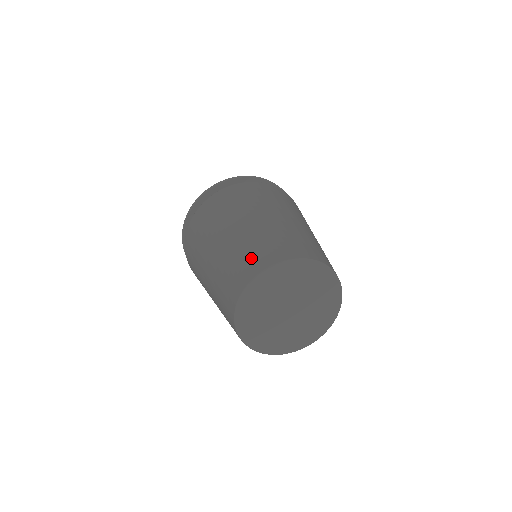
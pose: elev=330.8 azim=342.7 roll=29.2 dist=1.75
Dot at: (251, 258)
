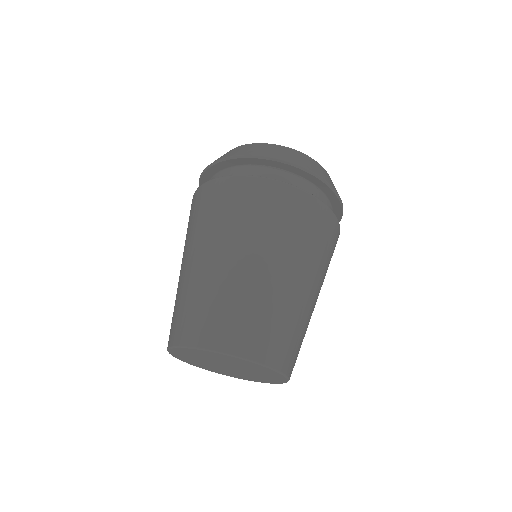
Dot at: (171, 324)
